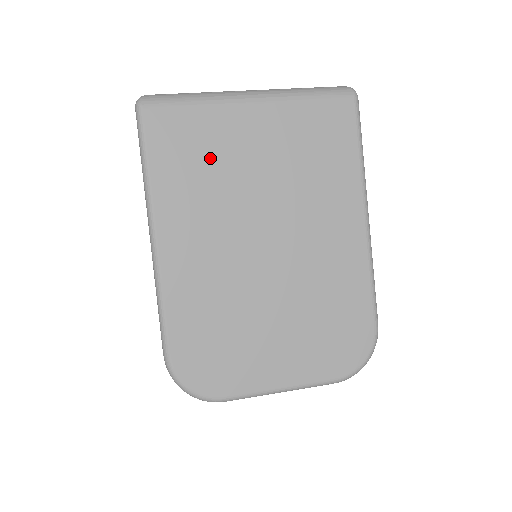
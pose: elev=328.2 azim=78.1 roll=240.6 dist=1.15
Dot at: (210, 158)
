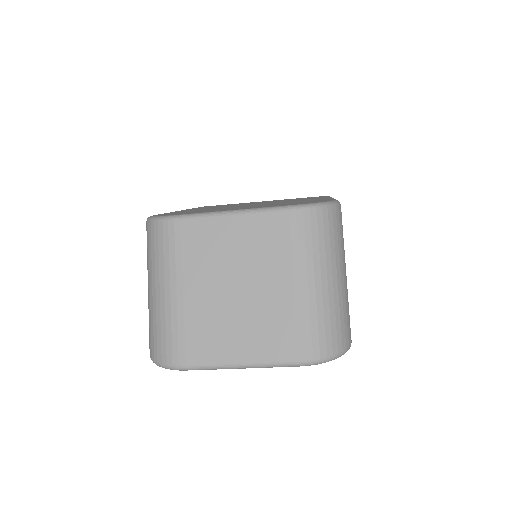
Dot at: occluded
